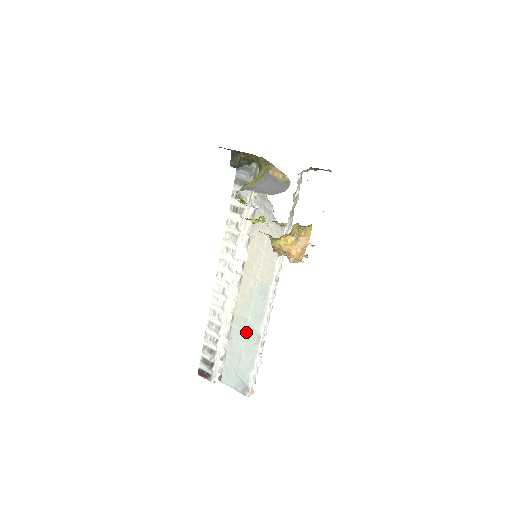
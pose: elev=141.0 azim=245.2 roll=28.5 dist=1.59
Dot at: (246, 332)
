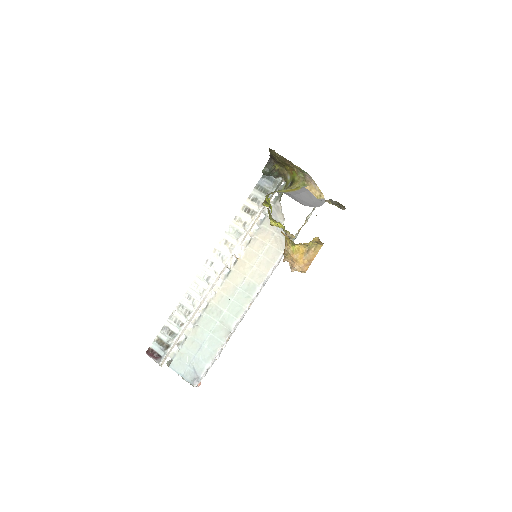
Dot at: (217, 323)
